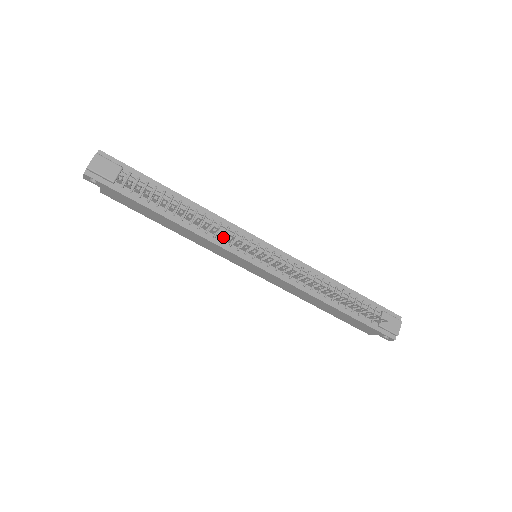
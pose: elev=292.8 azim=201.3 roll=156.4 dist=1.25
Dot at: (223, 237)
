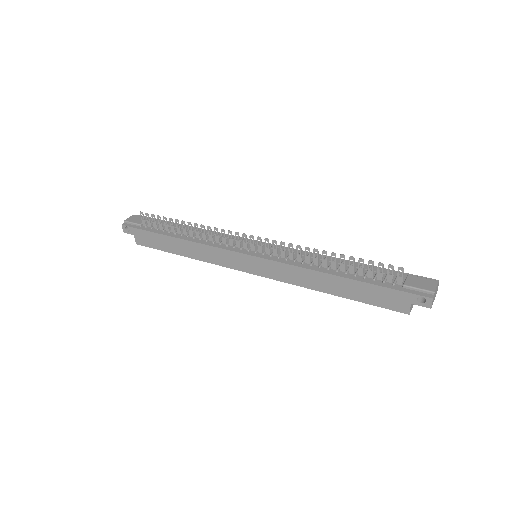
Dot at: (221, 242)
